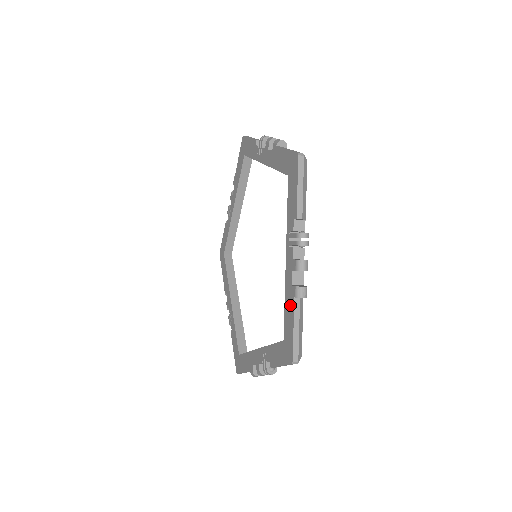
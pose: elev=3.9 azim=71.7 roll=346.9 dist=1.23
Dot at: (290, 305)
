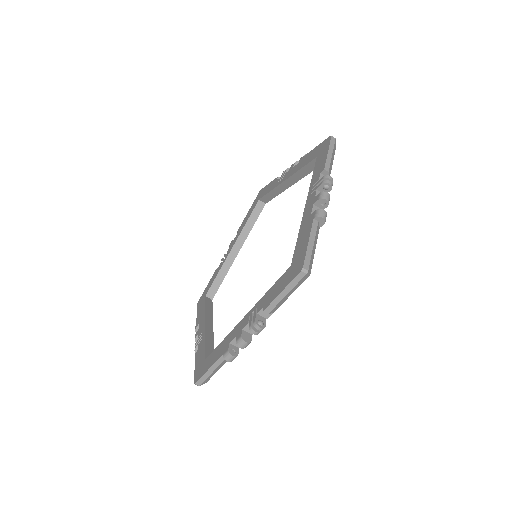
Dot at: (306, 229)
